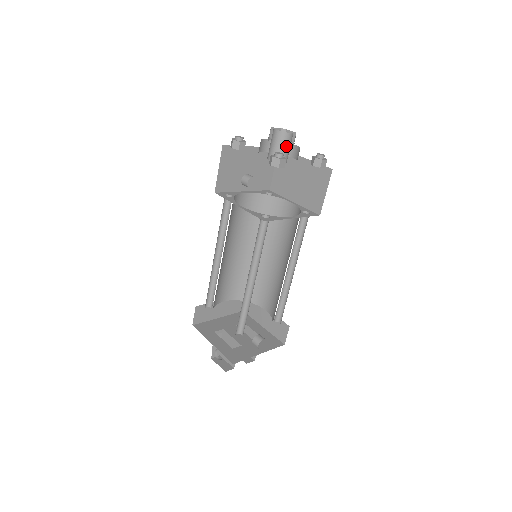
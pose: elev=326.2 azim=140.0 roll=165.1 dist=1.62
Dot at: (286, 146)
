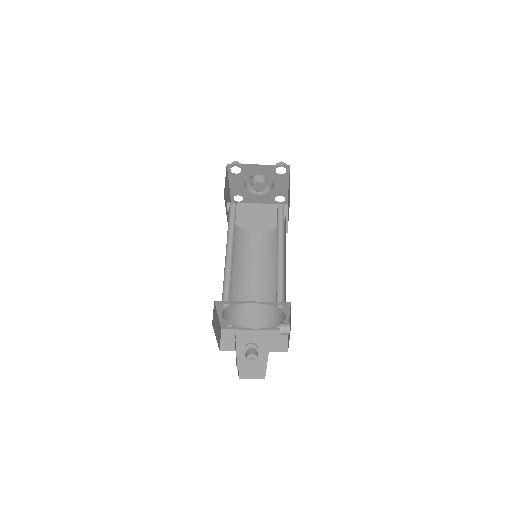
Dot at: occluded
